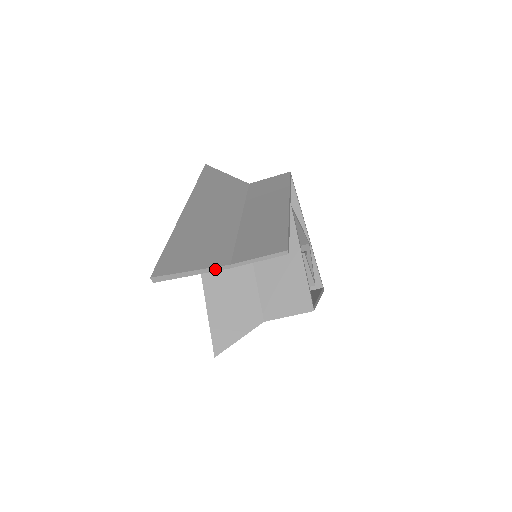
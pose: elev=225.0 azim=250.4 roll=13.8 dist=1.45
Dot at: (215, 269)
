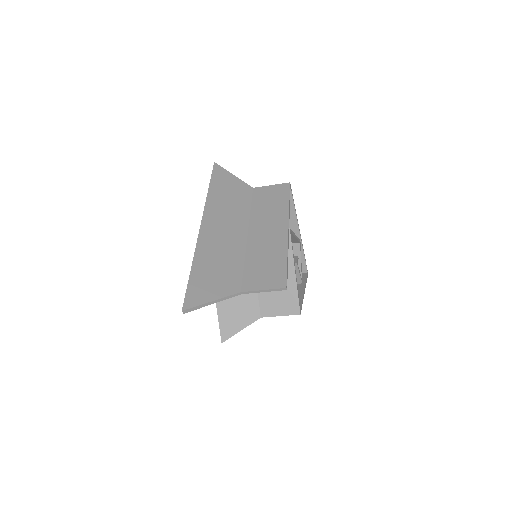
Dot at: (229, 297)
